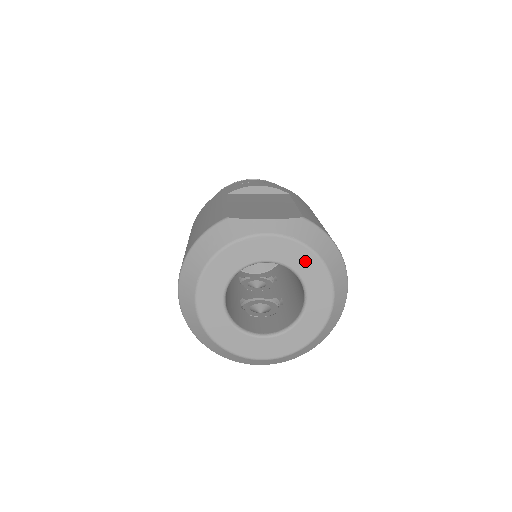
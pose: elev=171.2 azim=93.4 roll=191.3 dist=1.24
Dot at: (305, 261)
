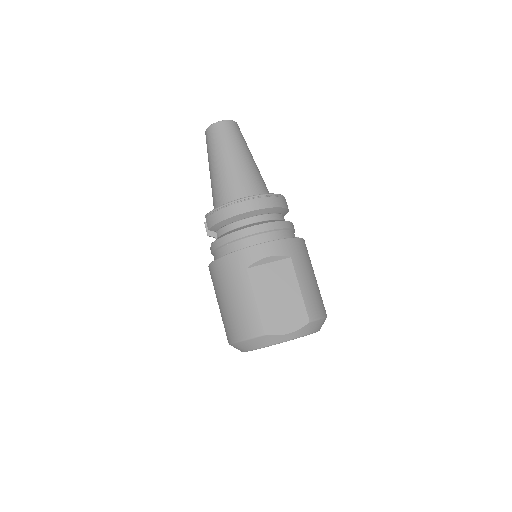
Dot at: occluded
